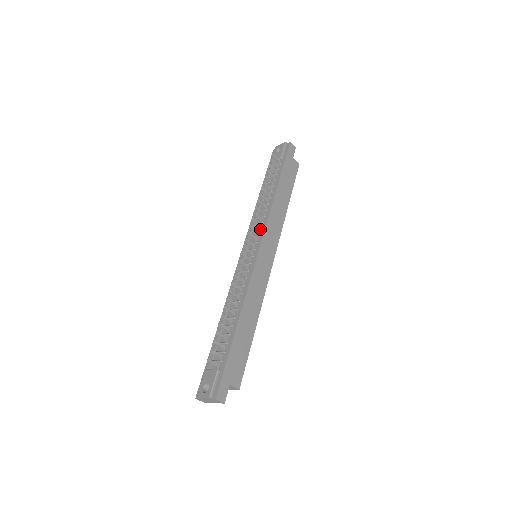
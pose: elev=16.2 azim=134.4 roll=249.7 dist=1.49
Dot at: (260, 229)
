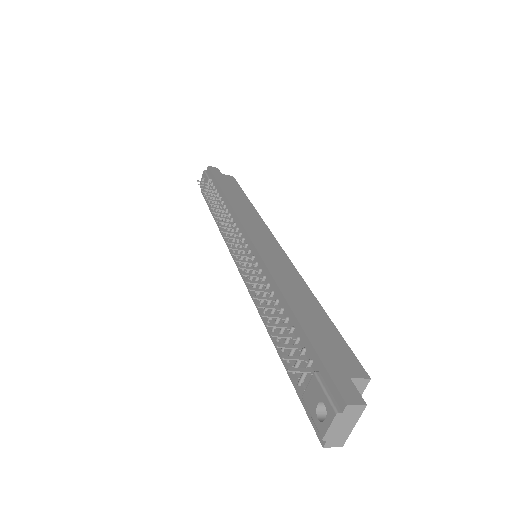
Dot at: (236, 229)
